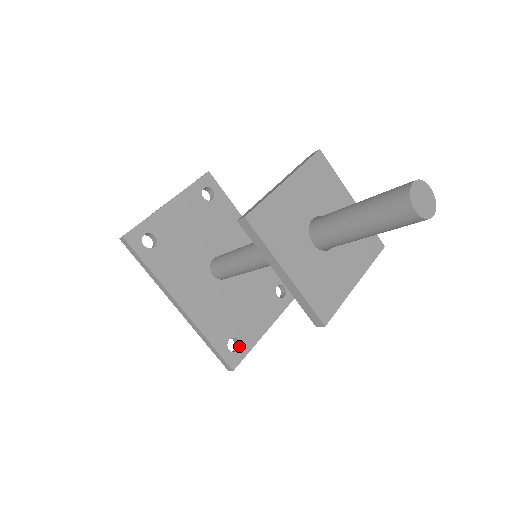
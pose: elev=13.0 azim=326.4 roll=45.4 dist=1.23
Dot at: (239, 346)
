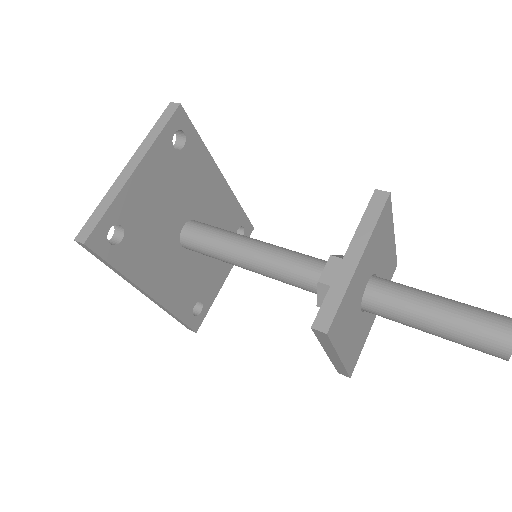
Dot at: (202, 307)
